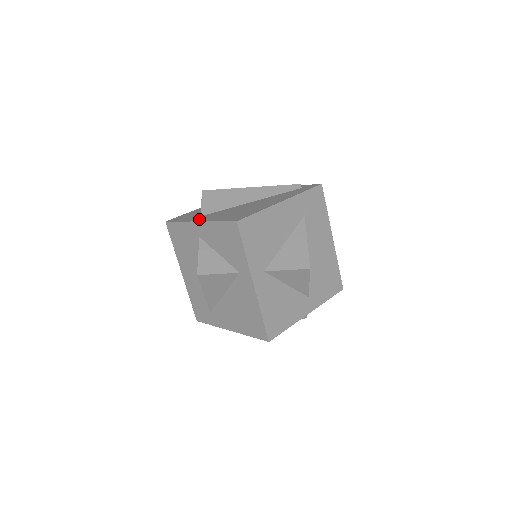
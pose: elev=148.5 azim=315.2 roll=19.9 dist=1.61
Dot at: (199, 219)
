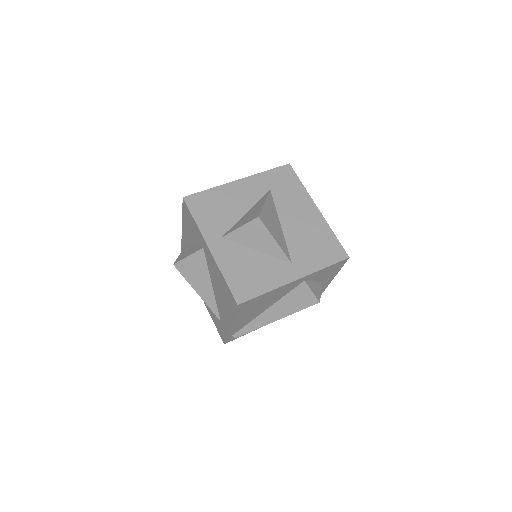
Dot at: occluded
